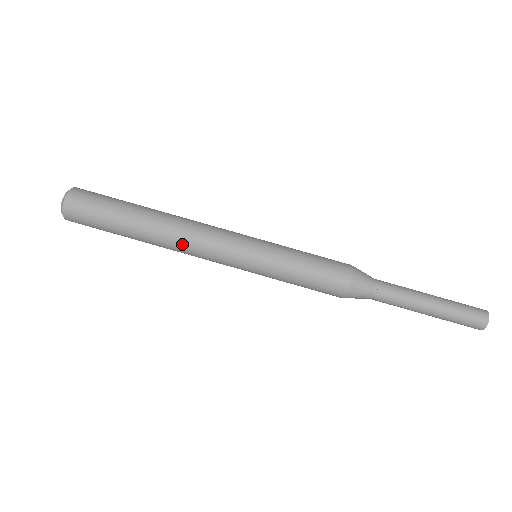
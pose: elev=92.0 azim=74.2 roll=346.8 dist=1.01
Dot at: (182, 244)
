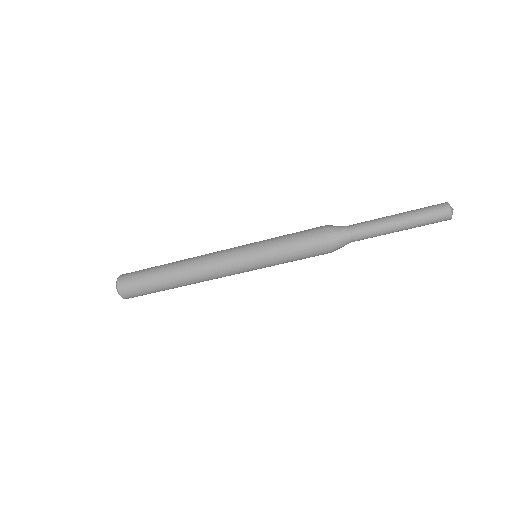
Dot at: occluded
